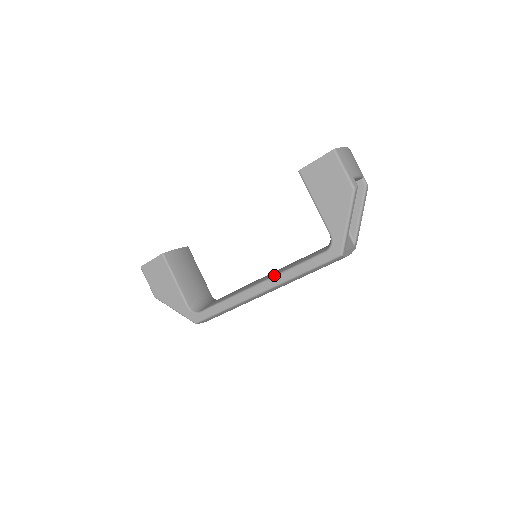
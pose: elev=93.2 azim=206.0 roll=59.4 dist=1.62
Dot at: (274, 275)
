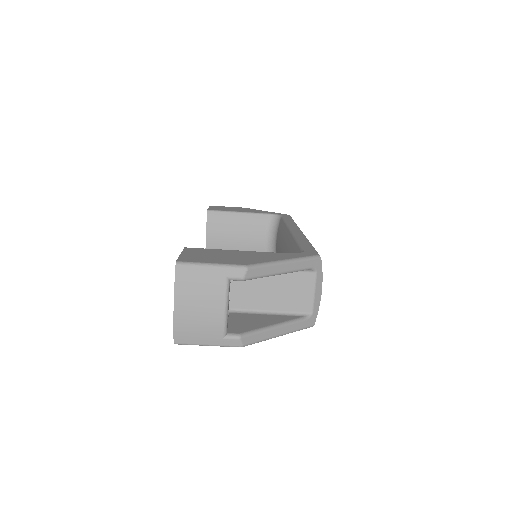
Dot at: occluded
